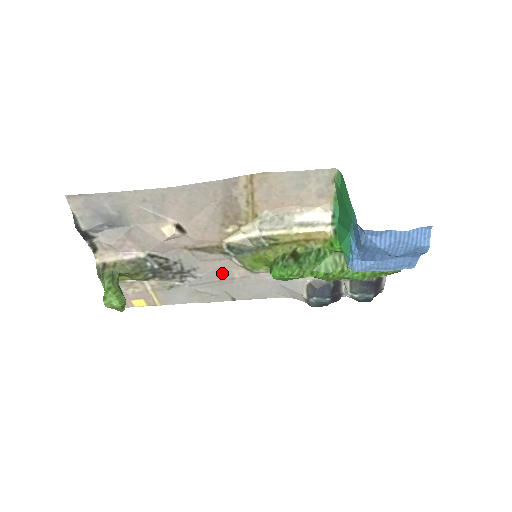
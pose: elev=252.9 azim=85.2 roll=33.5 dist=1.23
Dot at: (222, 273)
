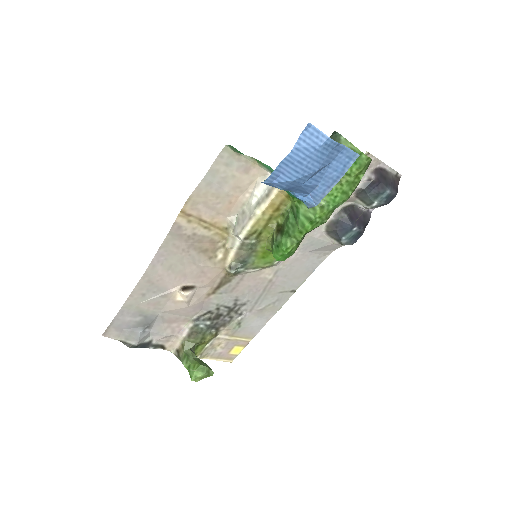
Dot at: (257, 285)
